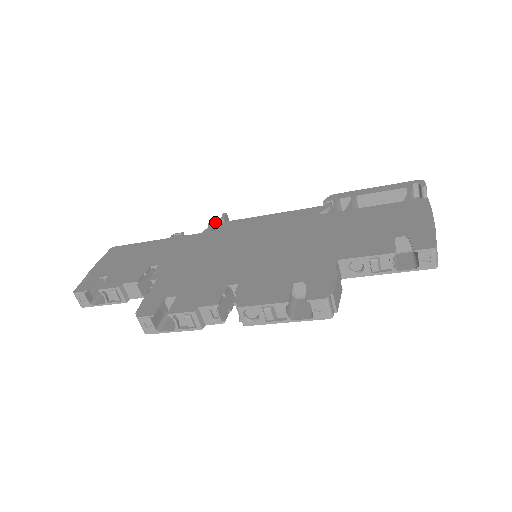
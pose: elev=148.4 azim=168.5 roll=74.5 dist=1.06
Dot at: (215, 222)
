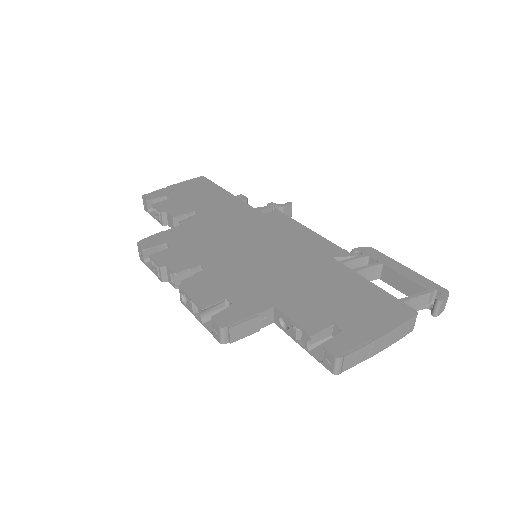
Dot at: (275, 205)
